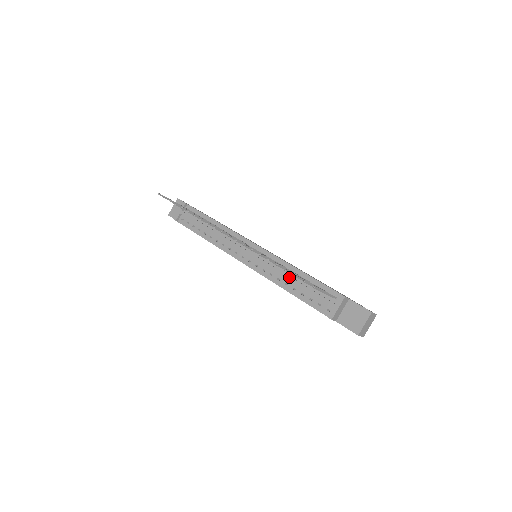
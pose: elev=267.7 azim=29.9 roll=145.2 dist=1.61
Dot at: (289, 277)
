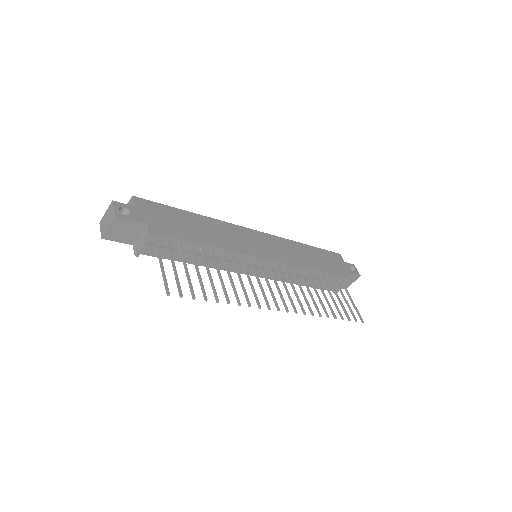
Dot at: (305, 279)
